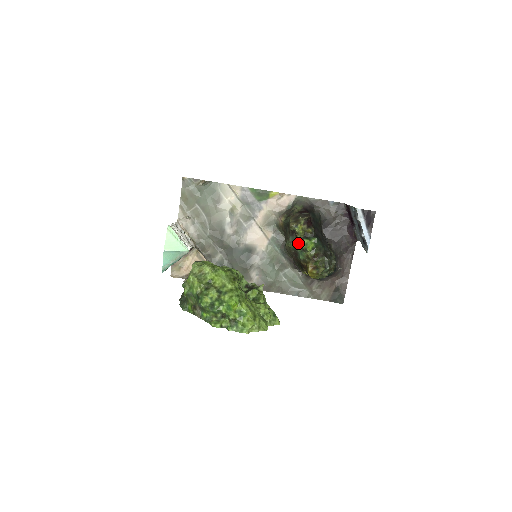
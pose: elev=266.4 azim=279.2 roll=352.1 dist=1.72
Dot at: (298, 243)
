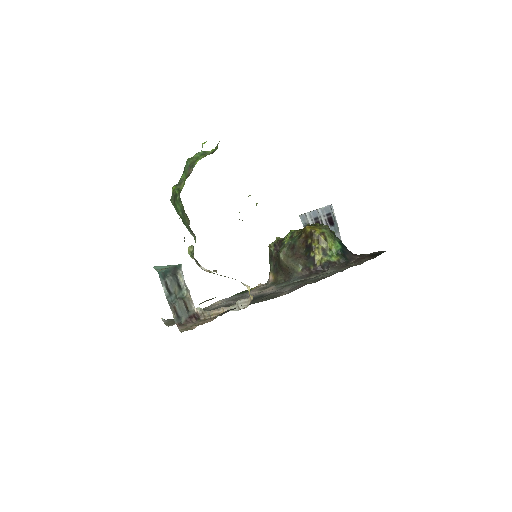
Dot at: occluded
